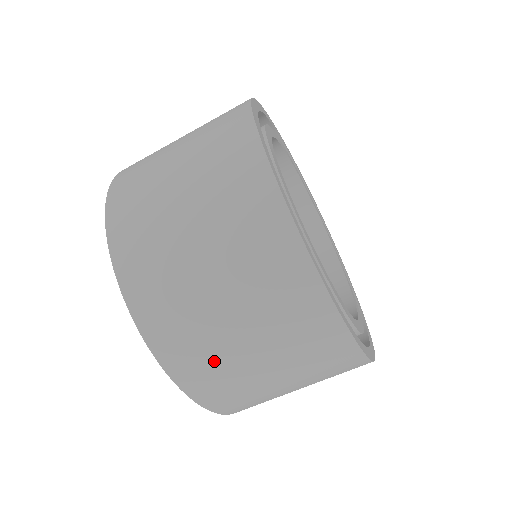
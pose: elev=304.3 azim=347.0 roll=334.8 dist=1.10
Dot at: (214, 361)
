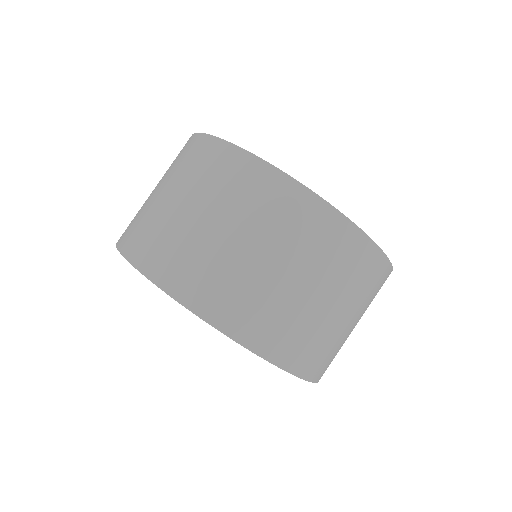
Dot at: (329, 346)
